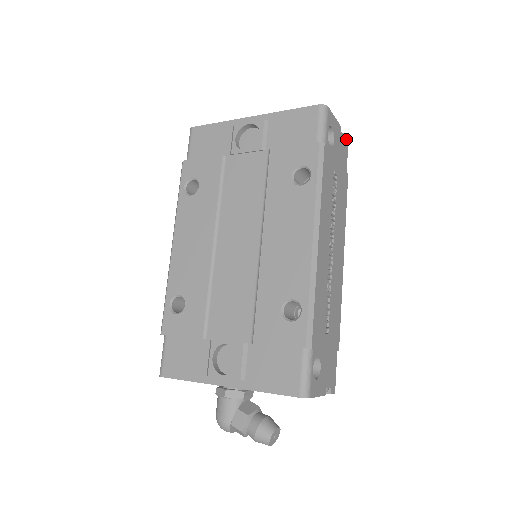
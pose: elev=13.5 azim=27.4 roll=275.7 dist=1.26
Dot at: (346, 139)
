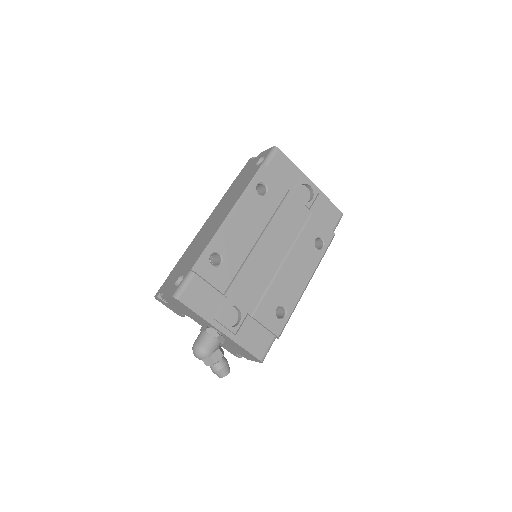
Dot at: occluded
